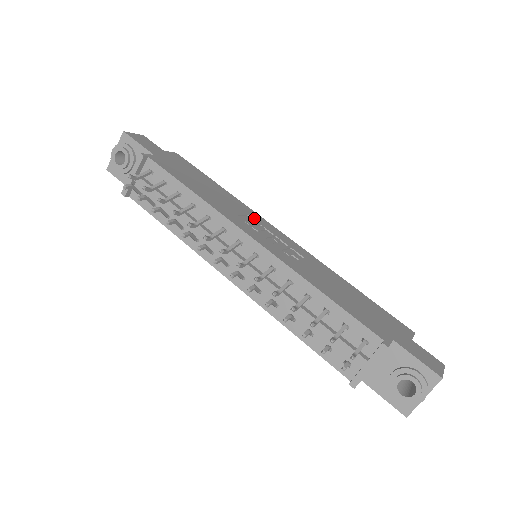
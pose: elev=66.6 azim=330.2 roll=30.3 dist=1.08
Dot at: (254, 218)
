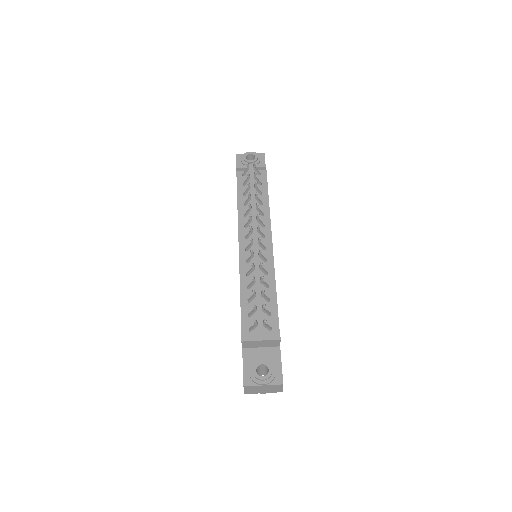
Dot at: occluded
